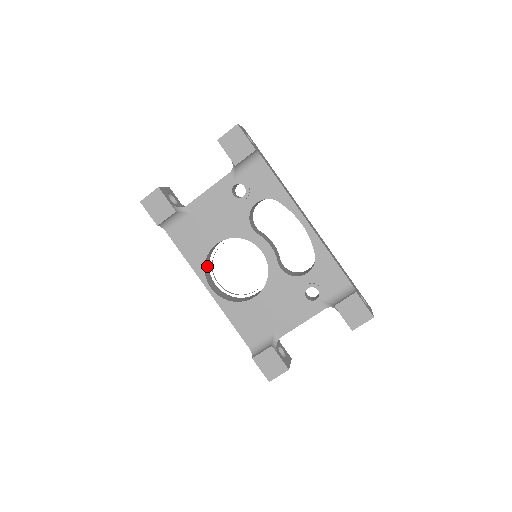
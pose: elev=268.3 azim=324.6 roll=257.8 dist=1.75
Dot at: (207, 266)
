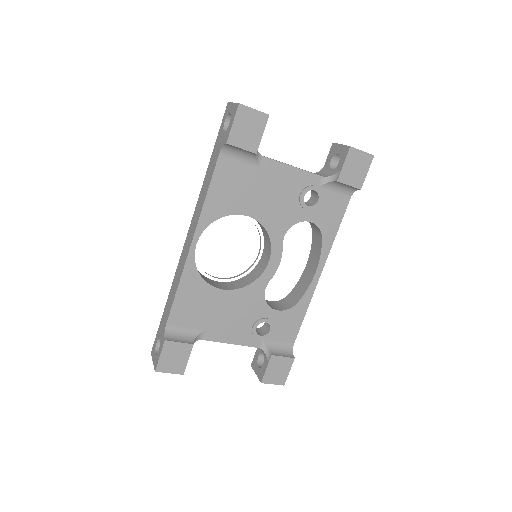
Dot at: occluded
